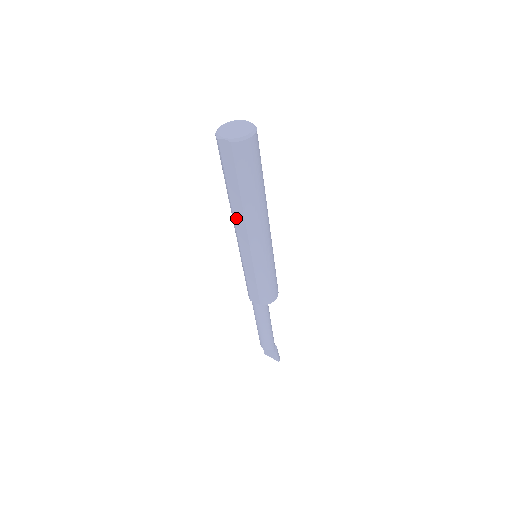
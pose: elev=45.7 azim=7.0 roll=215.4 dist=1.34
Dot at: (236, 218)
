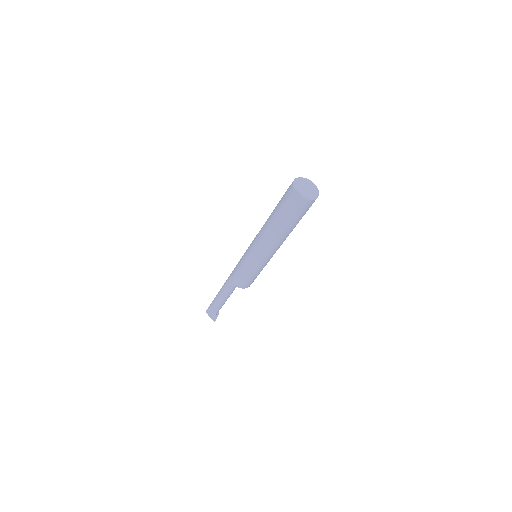
Dot at: (267, 233)
